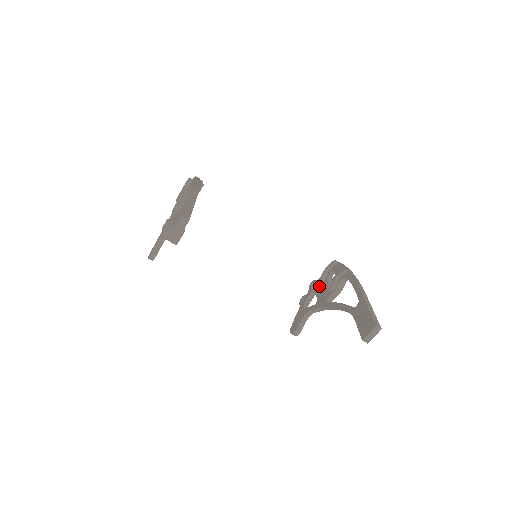
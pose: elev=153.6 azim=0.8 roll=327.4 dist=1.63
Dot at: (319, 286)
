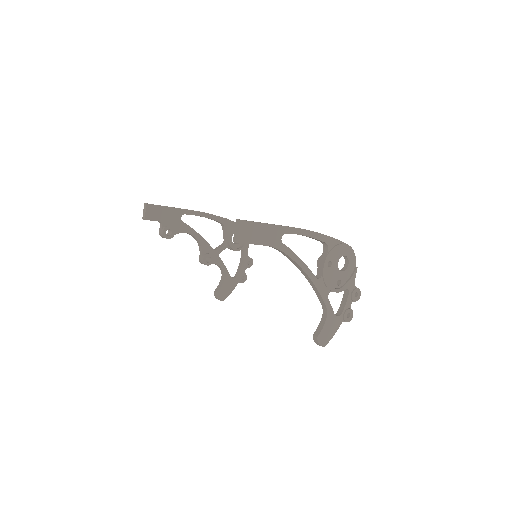
Dot at: occluded
